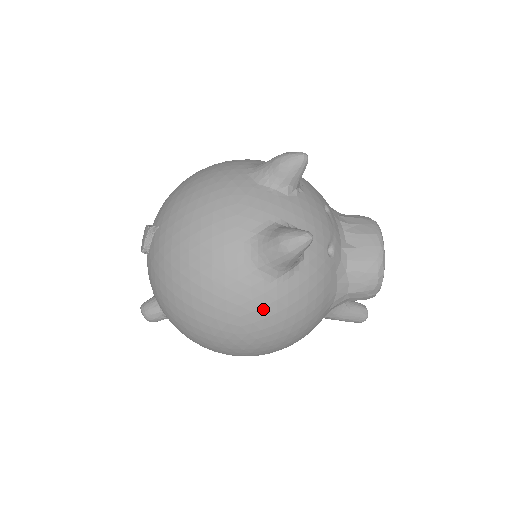
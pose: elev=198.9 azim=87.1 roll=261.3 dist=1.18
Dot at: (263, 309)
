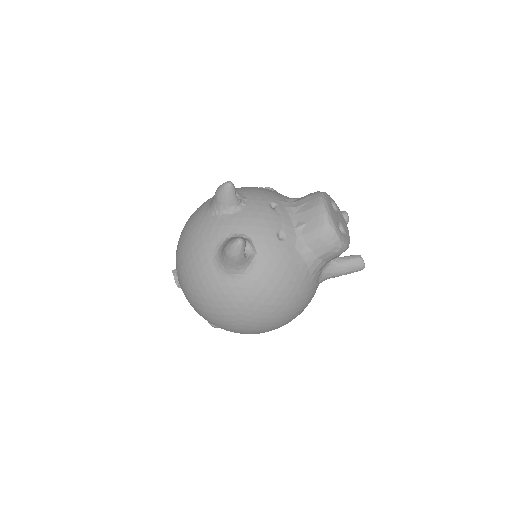
Dot at: (246, 297)
